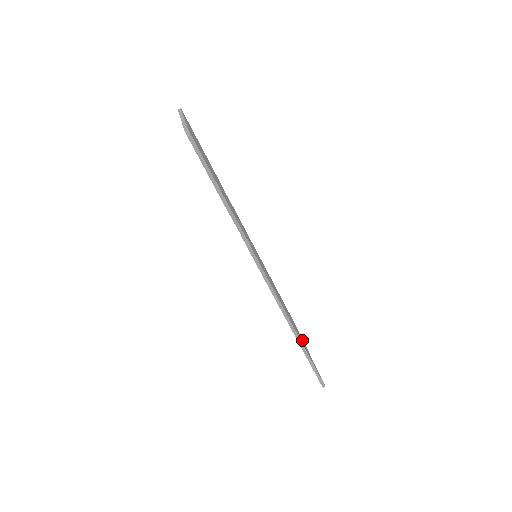
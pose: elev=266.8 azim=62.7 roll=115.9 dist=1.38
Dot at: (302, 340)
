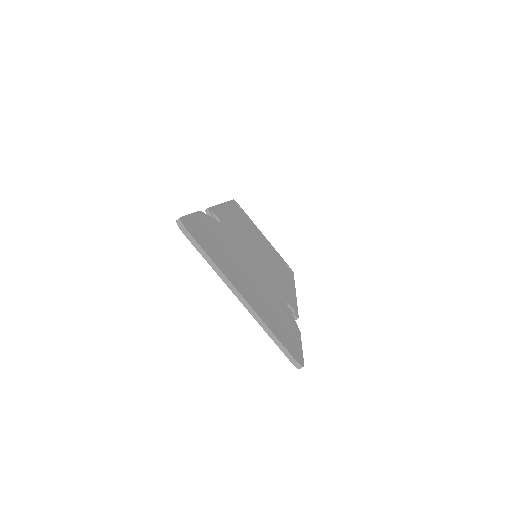
Dot at: (264, 240)
